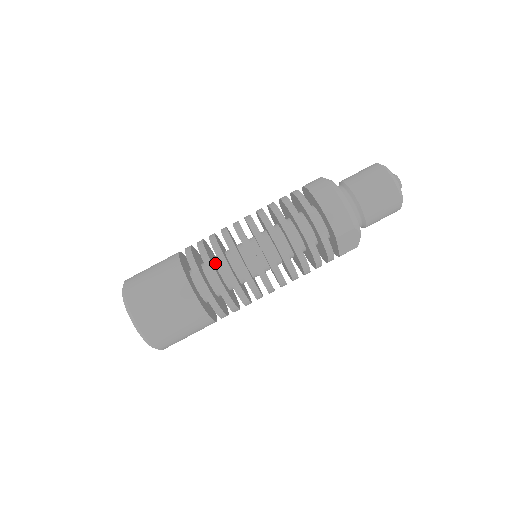
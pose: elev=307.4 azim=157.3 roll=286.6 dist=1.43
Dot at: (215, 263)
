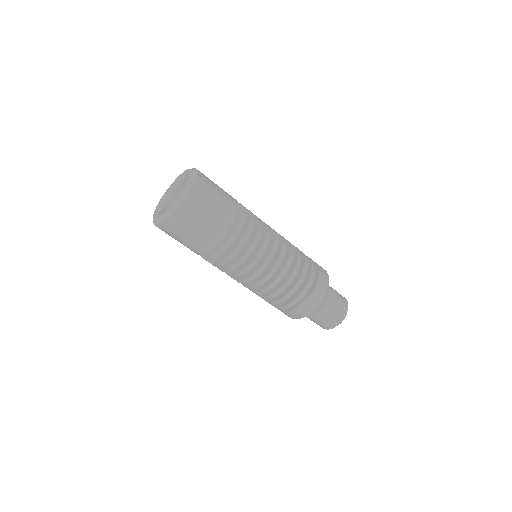
Dot at: occluded
